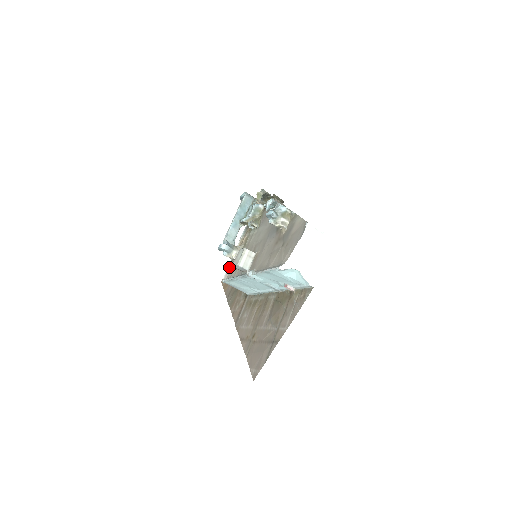
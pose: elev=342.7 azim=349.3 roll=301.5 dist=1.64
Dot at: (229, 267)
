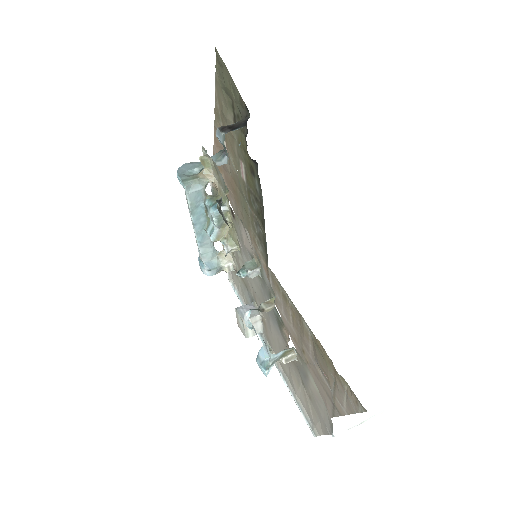
Dot at: occluded
